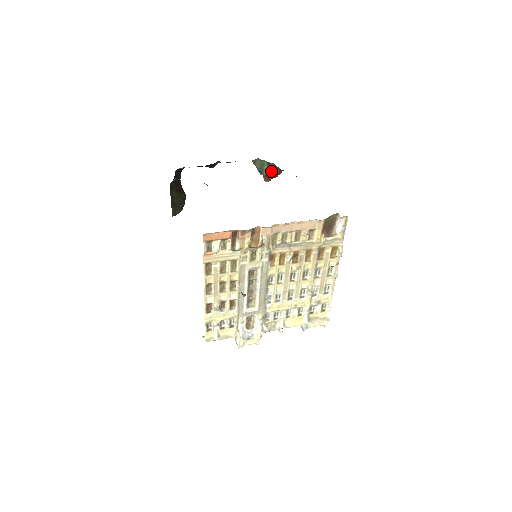
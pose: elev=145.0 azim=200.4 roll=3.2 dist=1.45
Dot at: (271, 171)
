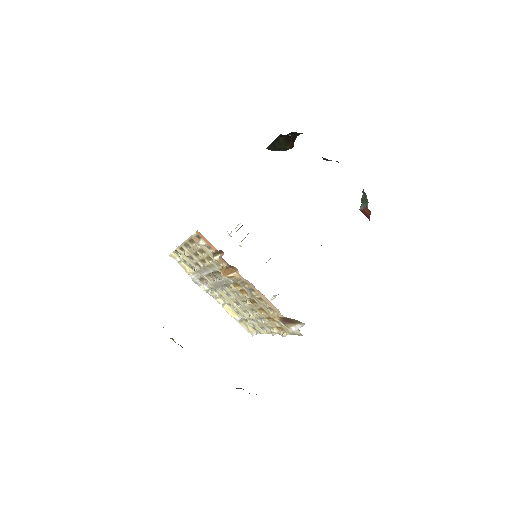
Dot at: (366, 212)
